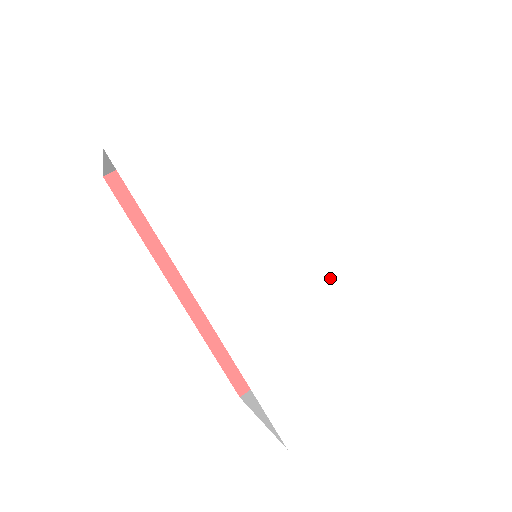
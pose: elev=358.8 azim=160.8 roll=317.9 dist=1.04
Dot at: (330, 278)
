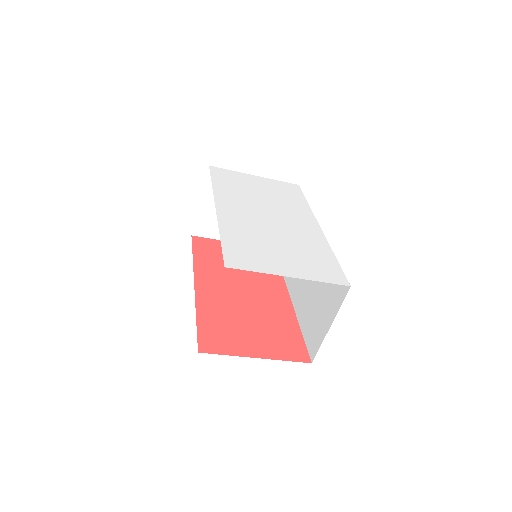
Dot at: (294, 235)
